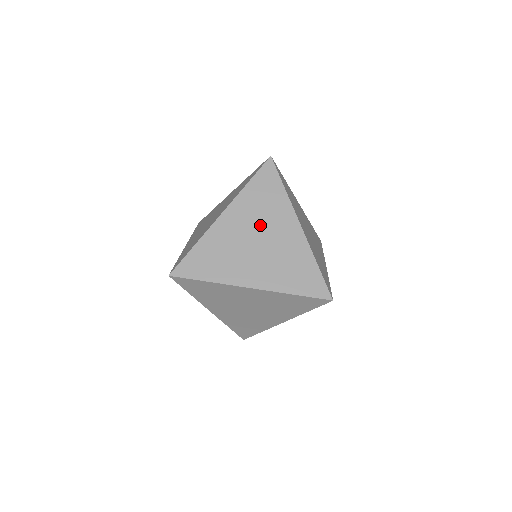
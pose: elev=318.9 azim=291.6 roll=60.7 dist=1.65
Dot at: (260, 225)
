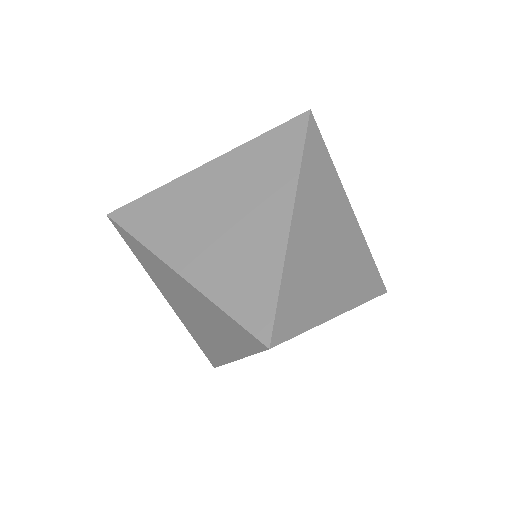
Dot at: occluded
